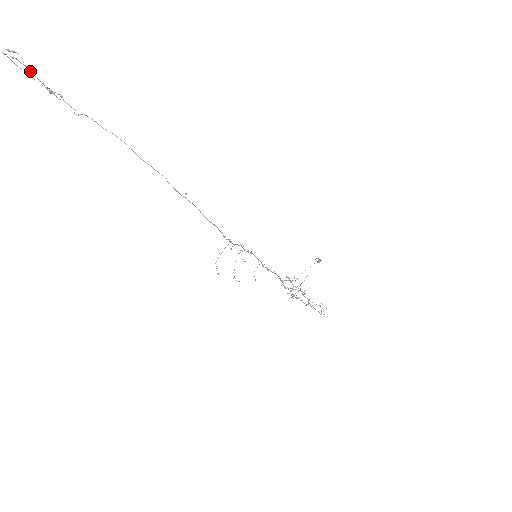
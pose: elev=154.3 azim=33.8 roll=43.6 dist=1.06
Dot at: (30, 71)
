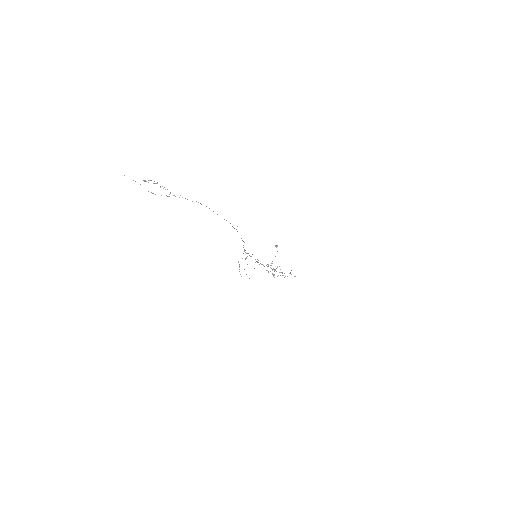
Dot at: (164, 187)
